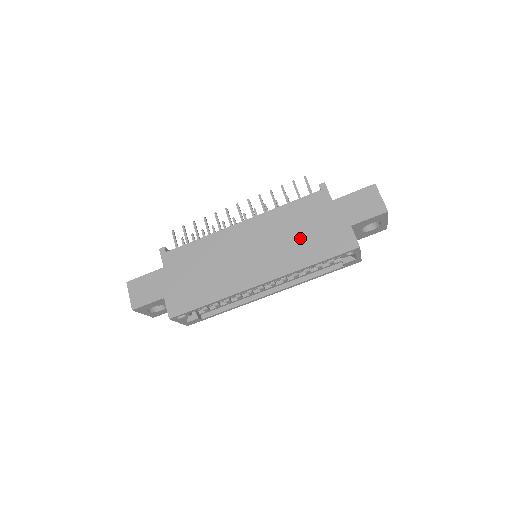
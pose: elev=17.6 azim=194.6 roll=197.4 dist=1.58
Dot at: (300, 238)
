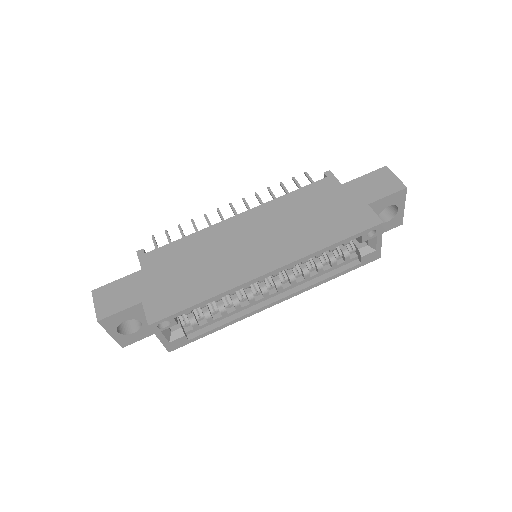
Dot at: (310, 222)
